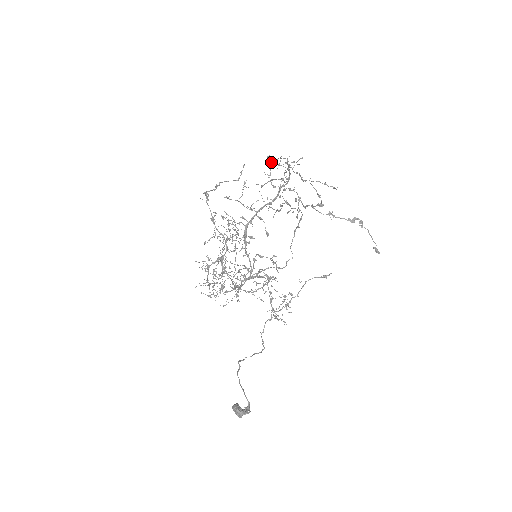
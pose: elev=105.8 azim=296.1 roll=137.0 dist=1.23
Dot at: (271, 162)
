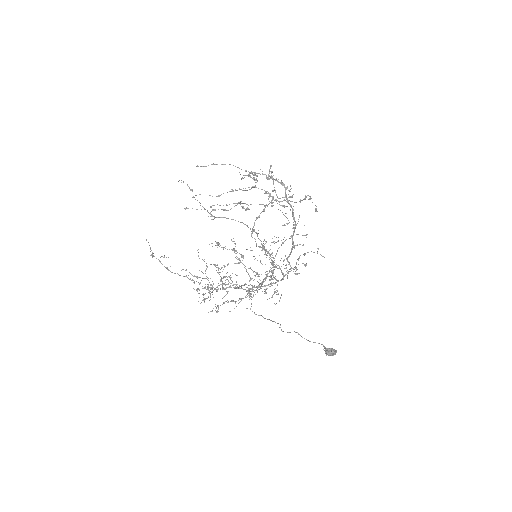
Dot at: (273, 180)
